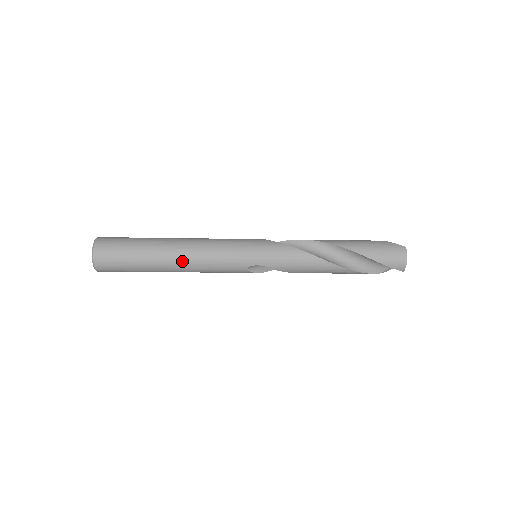
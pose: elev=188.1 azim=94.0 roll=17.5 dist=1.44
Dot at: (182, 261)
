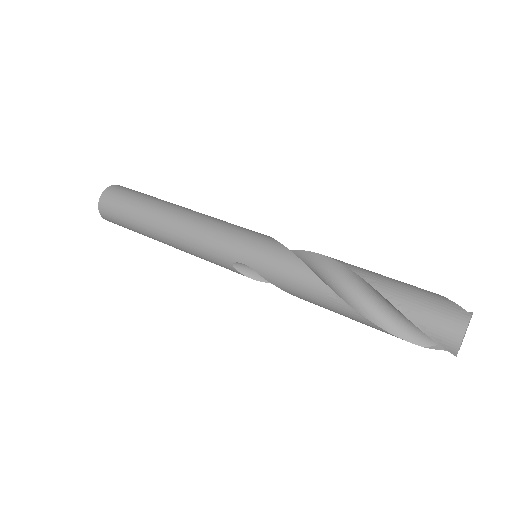
Dot at: (169, 230)
